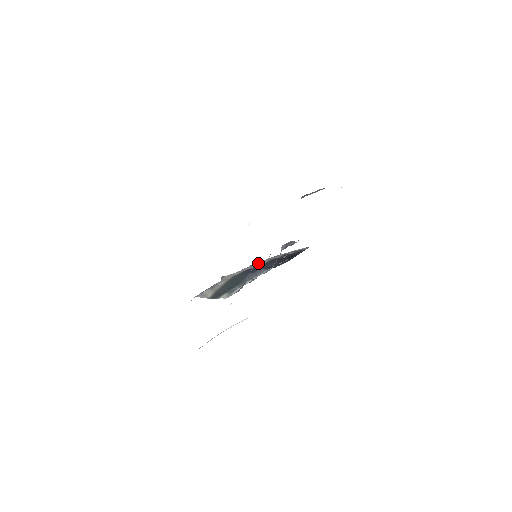
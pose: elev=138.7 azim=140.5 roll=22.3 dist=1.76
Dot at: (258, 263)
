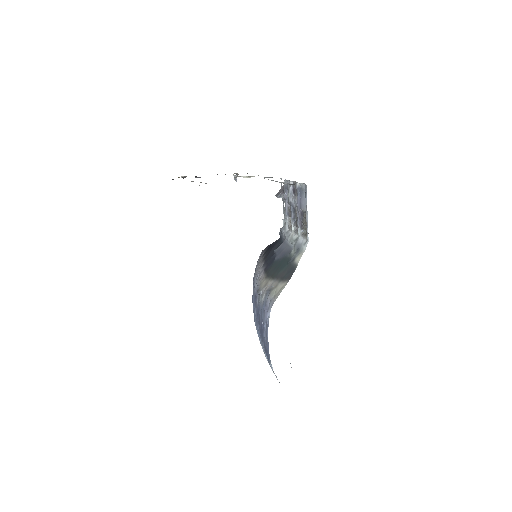
Dot at: (259, 269)
